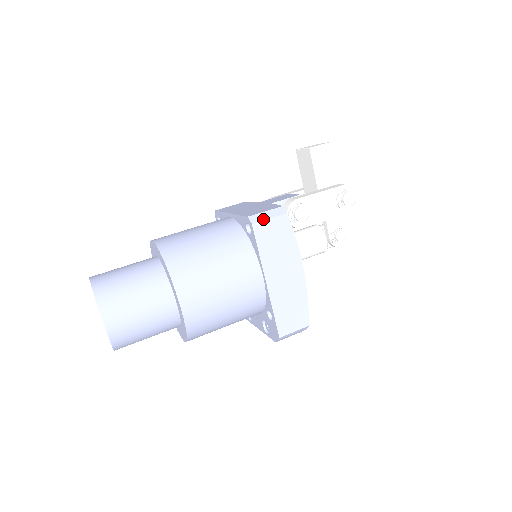
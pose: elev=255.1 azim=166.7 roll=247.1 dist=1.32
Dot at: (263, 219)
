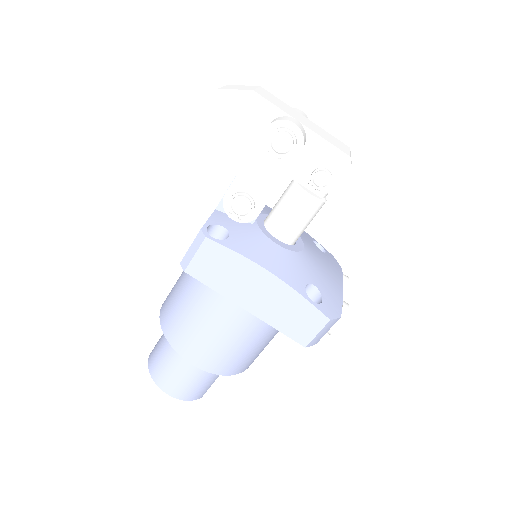
Dot at: (190, 259)
